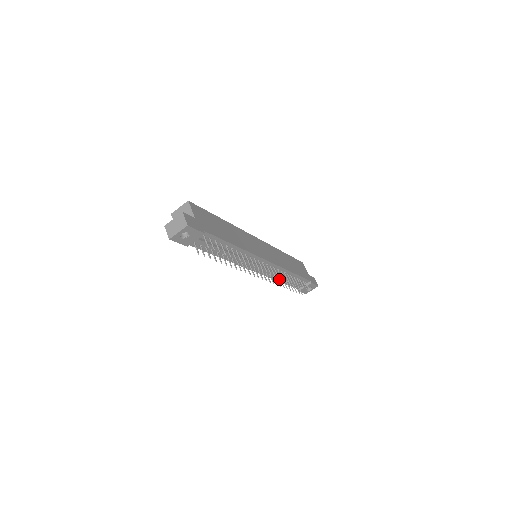
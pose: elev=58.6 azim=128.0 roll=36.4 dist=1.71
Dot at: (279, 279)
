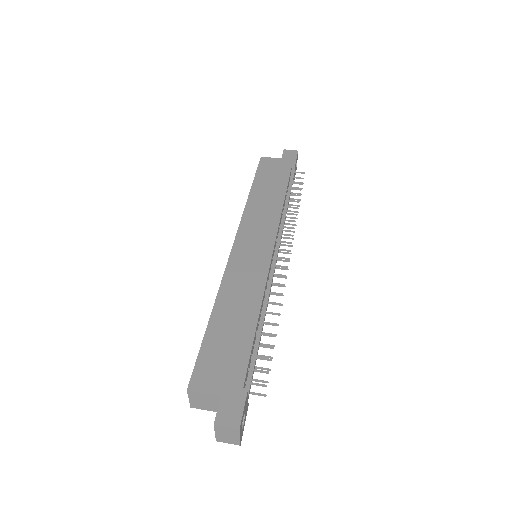
Dot at: occluded
